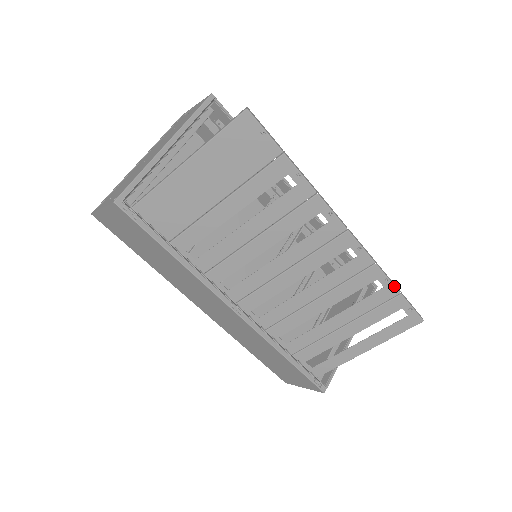
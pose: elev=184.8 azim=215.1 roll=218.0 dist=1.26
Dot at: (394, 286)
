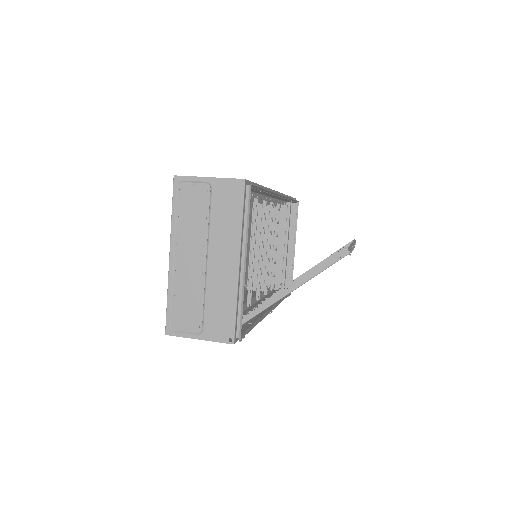
Dot at: occluded
